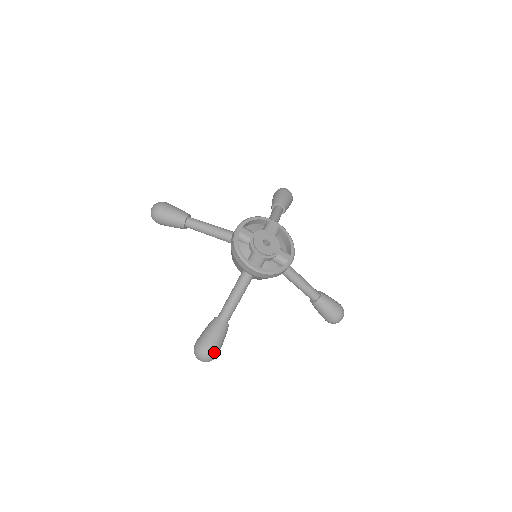
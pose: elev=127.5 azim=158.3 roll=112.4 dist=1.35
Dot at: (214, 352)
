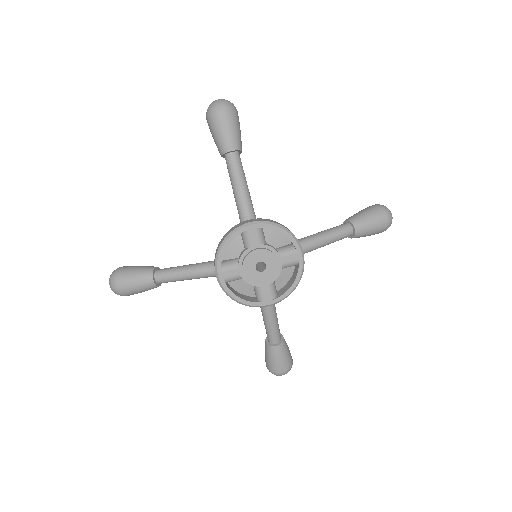
Dot at: (122, 293)
